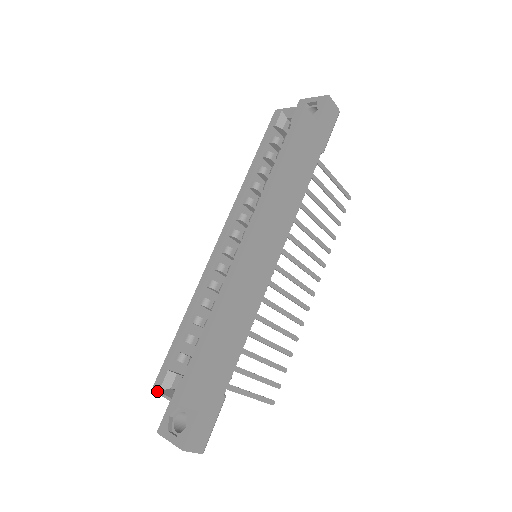
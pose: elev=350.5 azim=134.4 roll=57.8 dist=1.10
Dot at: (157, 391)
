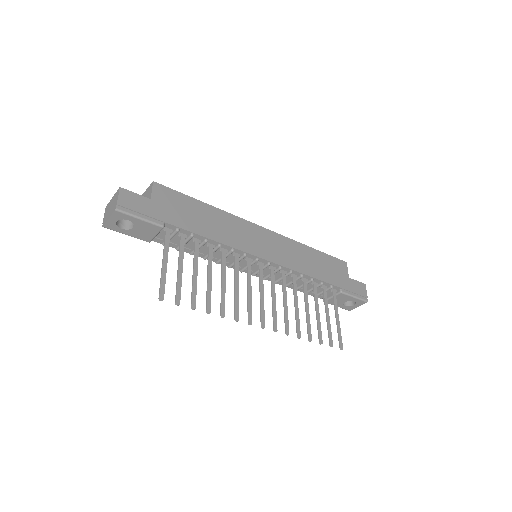
Dot at: occluded
